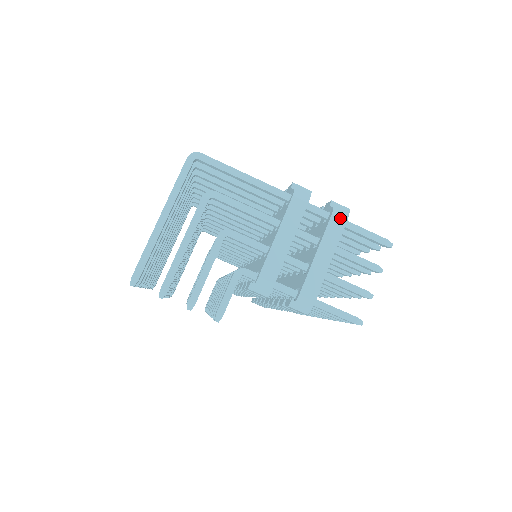
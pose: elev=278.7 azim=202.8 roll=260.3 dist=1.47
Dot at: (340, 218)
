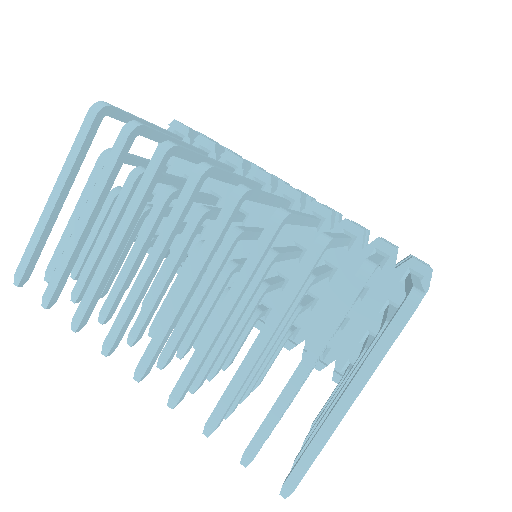
Dot at: occluded
